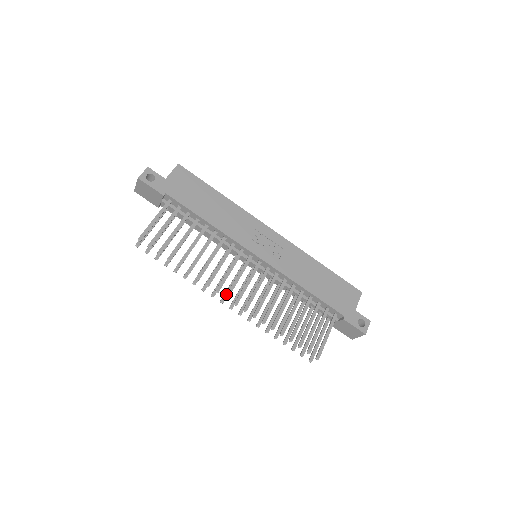
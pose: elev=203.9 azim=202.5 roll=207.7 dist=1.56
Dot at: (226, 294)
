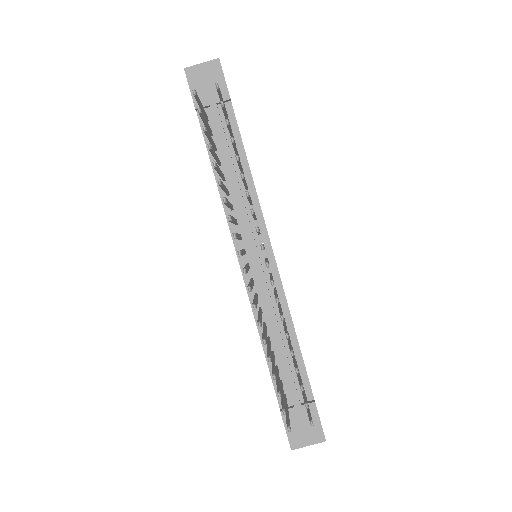
Dot at: occluded
